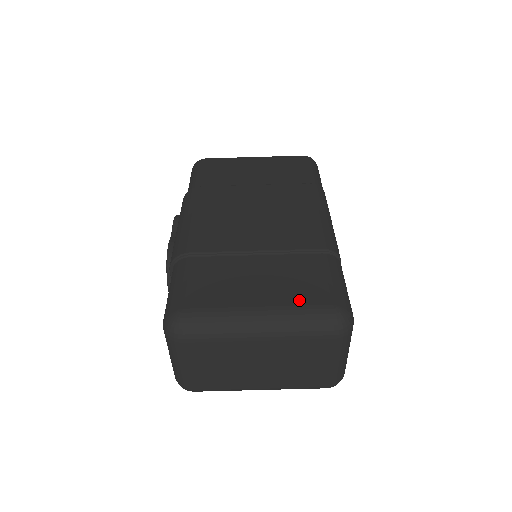
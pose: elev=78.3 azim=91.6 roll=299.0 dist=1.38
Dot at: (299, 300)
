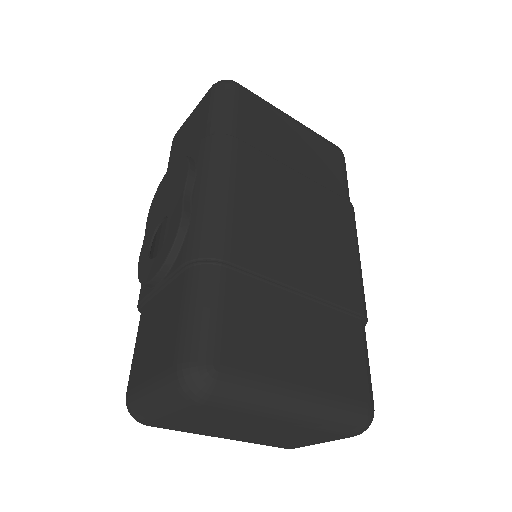
Dot at: (340, 387)
